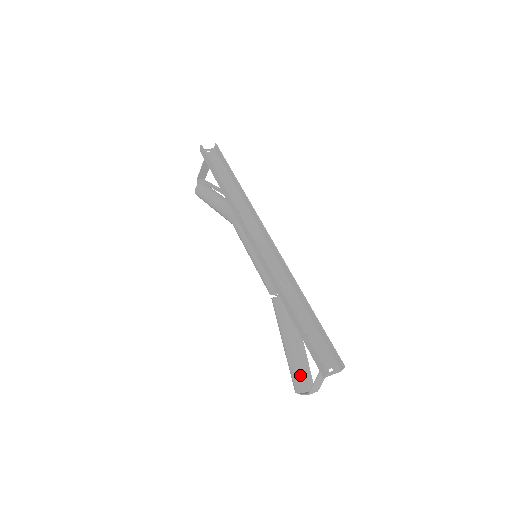
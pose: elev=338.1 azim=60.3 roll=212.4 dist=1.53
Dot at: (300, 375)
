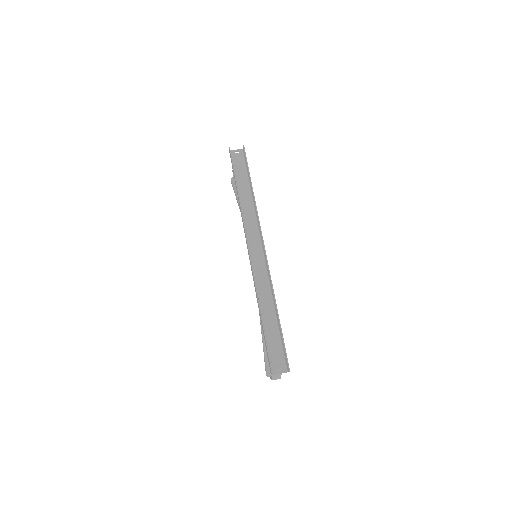
Dot at: occluded
